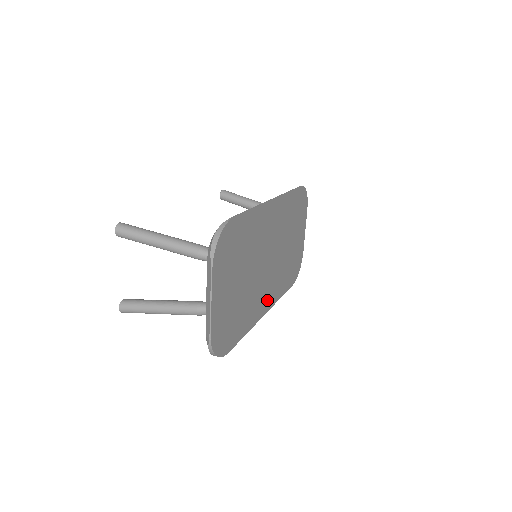
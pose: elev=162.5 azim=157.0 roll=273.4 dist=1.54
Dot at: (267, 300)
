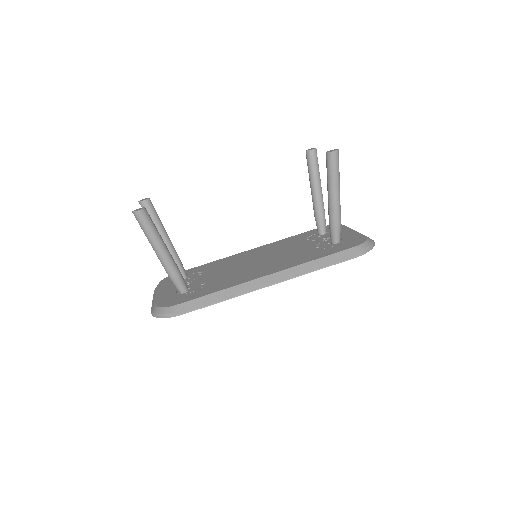
Dot at: occluded
